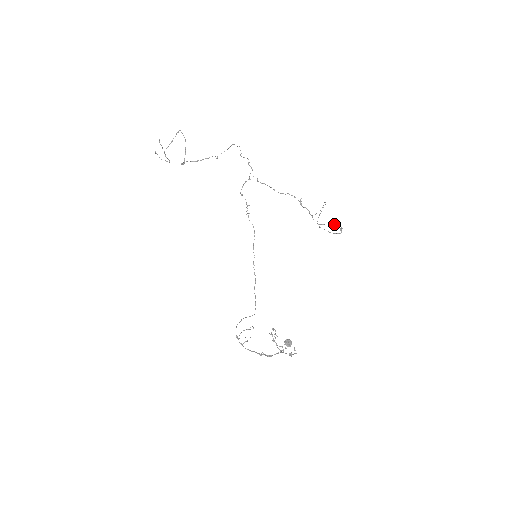
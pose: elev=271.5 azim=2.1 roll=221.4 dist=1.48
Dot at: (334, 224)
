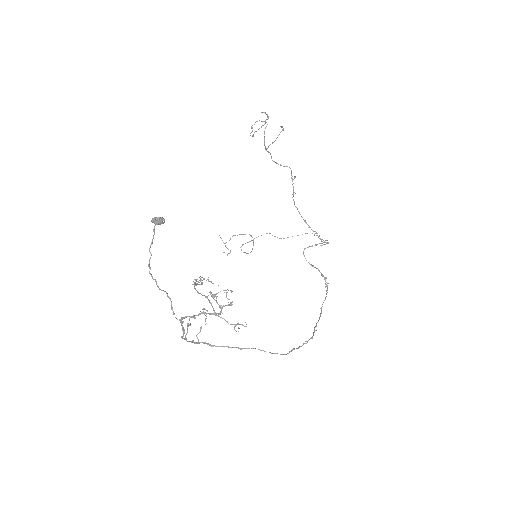
Dot at: occluded
